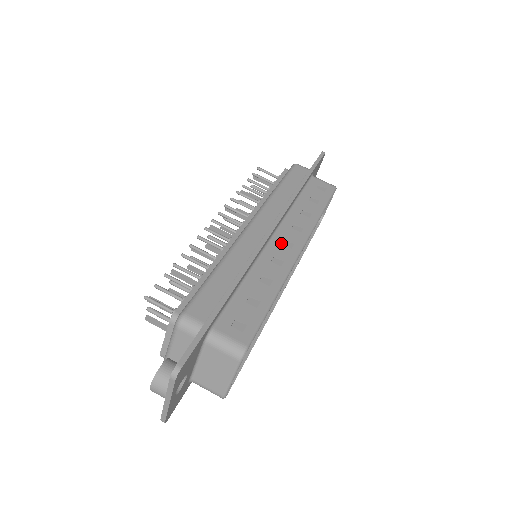
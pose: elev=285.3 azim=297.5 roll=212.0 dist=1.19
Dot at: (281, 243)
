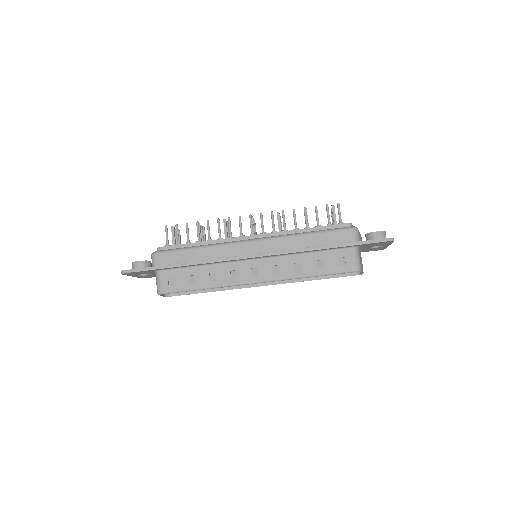
Dot at: (252, 268)
